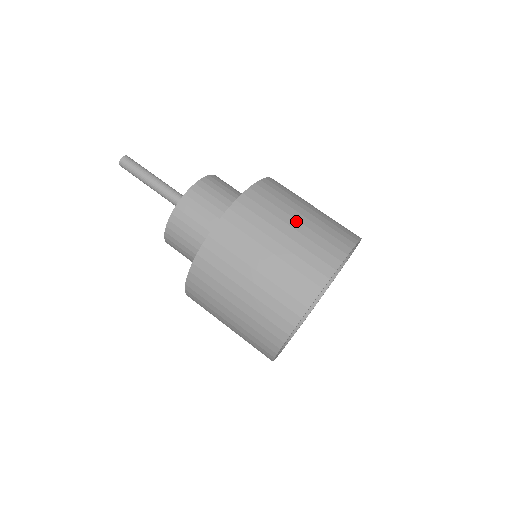
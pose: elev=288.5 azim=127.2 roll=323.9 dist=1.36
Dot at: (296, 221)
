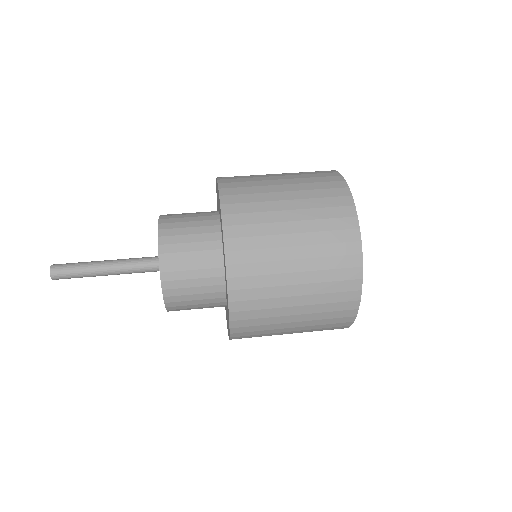
Dot at: (281, 180)
